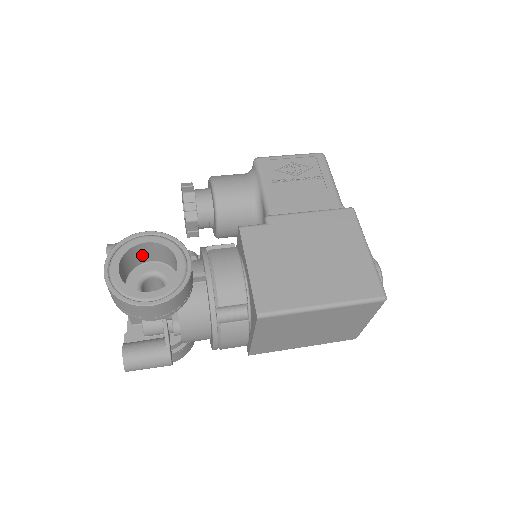
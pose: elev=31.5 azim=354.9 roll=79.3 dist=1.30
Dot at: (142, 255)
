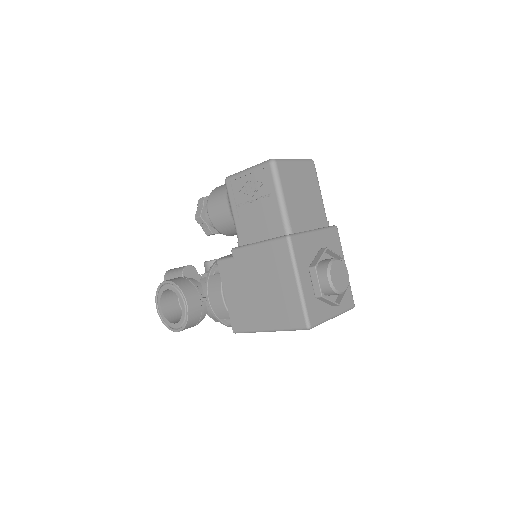
Dot at: occluded
